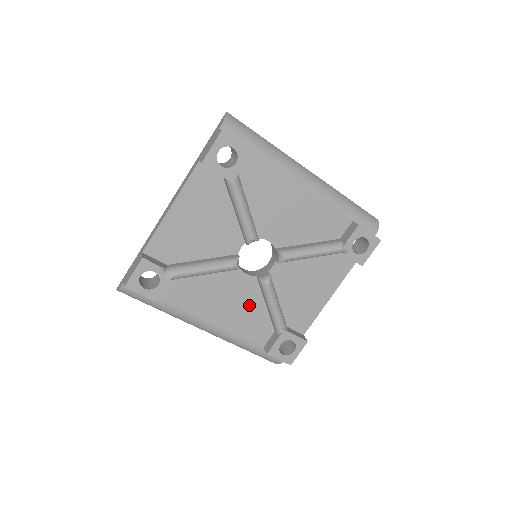
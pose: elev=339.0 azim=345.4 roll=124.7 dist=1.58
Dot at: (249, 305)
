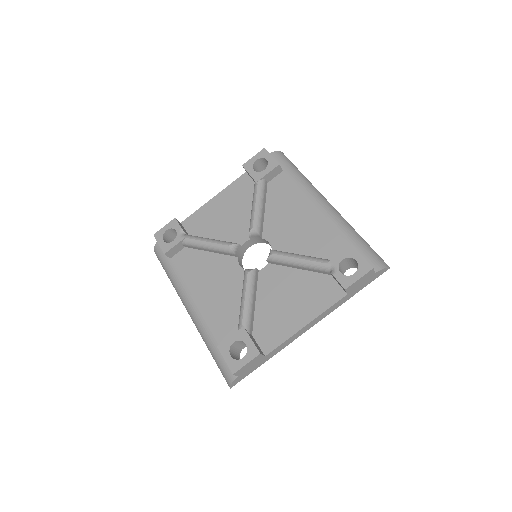
Dot at: (230, 297)
